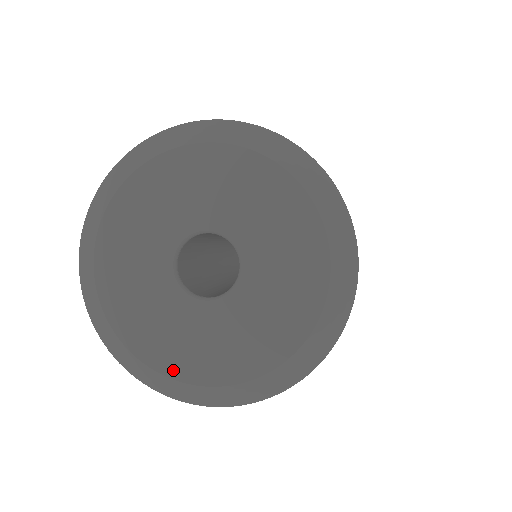
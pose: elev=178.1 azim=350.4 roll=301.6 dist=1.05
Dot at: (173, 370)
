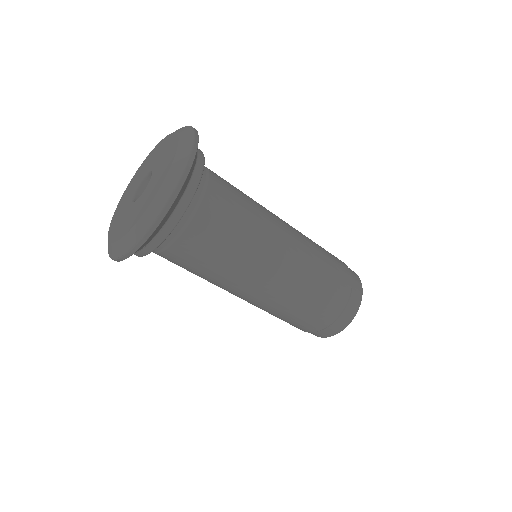
Dot at: (135, 221)
